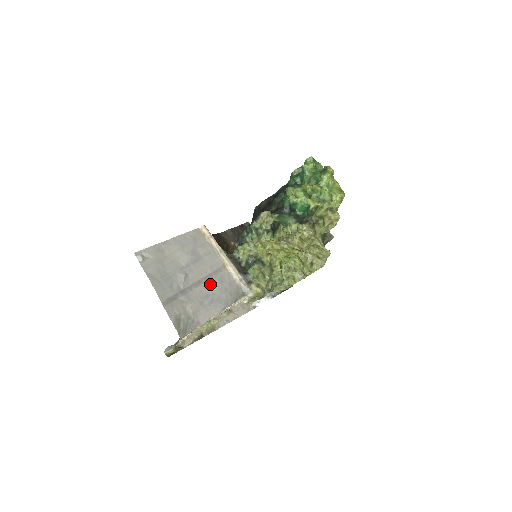
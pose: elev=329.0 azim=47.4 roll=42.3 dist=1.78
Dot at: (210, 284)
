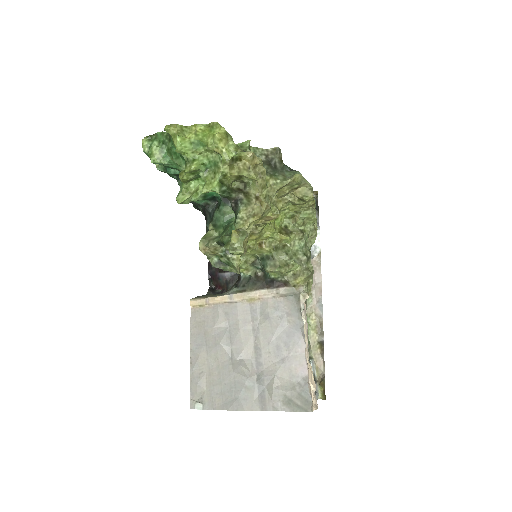
Dot at: (265, 335)
